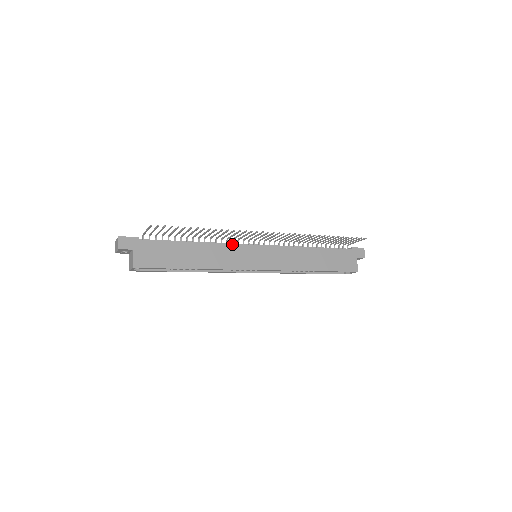
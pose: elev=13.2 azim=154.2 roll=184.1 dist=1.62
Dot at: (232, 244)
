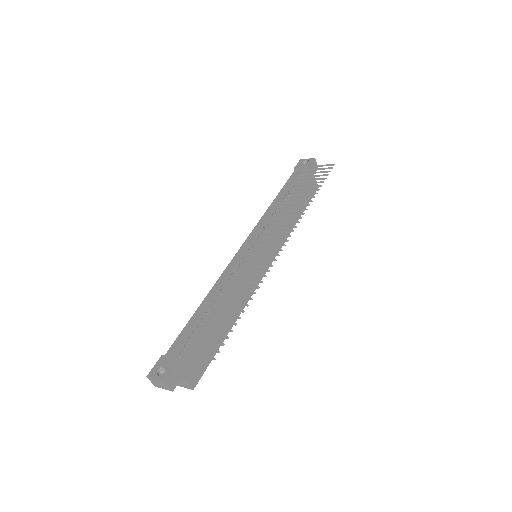
Dot at: (242, 271)
